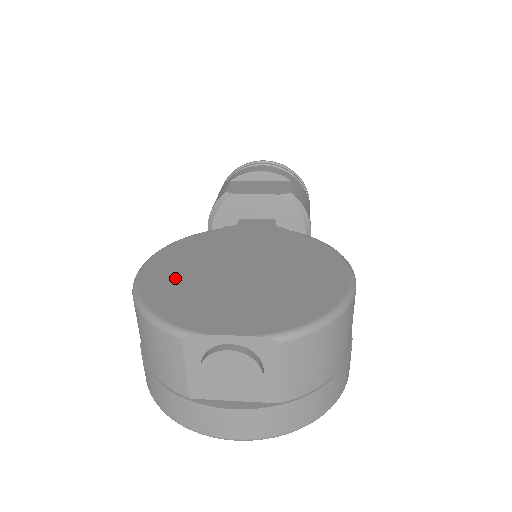
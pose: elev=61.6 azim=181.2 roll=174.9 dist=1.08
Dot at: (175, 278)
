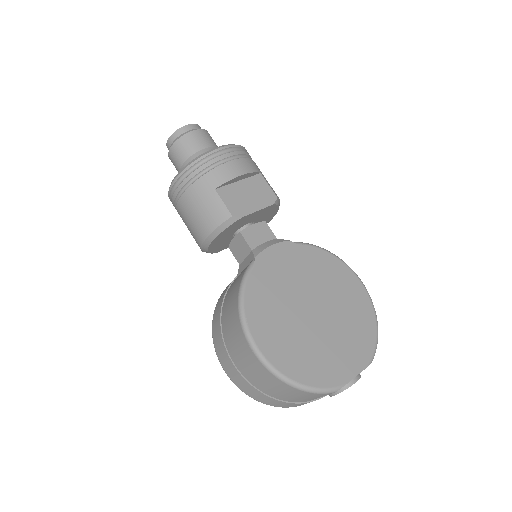
Dot at: (288, 346)
